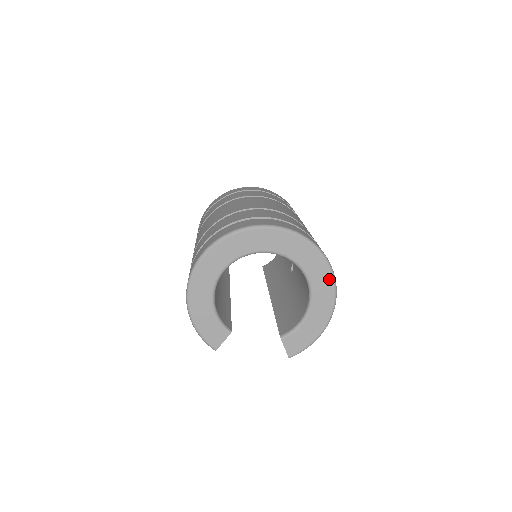
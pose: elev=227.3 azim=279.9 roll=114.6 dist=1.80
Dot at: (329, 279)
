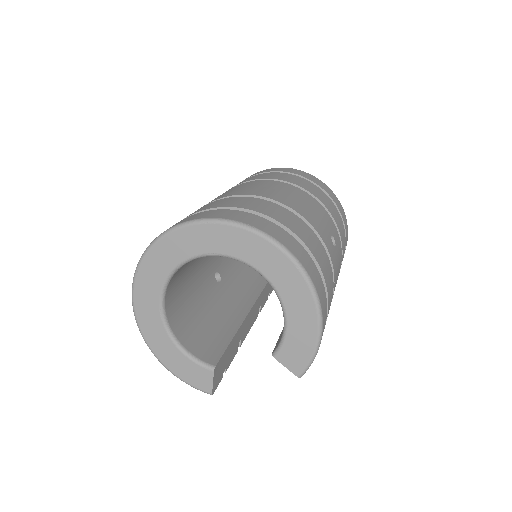
Dot at: (282, 258)
